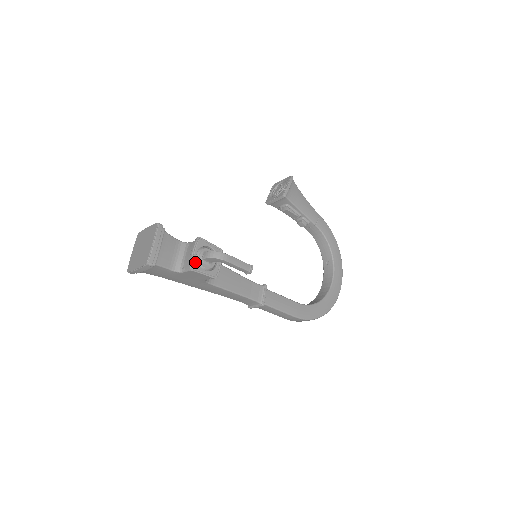
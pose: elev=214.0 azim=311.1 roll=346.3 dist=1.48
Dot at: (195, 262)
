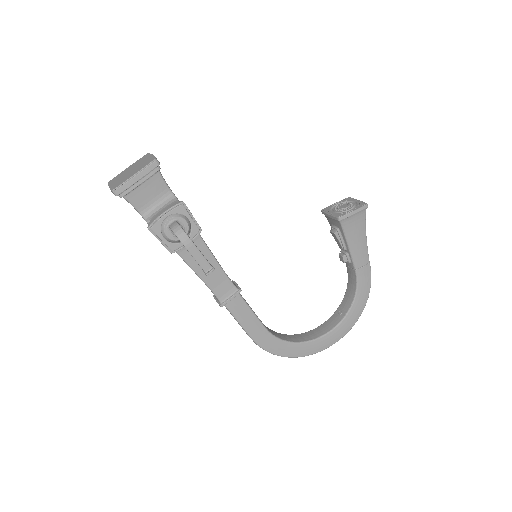
Dot at: (159, 224)
